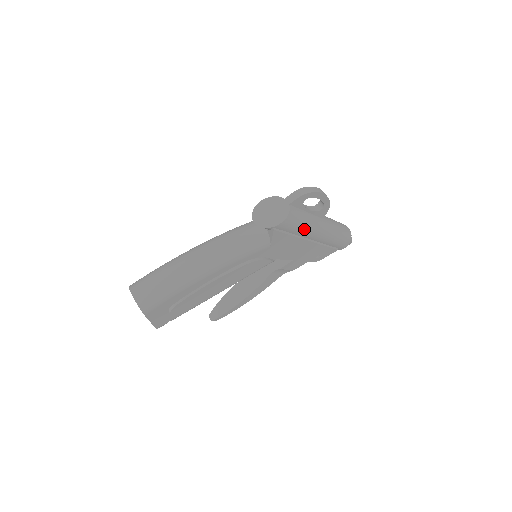
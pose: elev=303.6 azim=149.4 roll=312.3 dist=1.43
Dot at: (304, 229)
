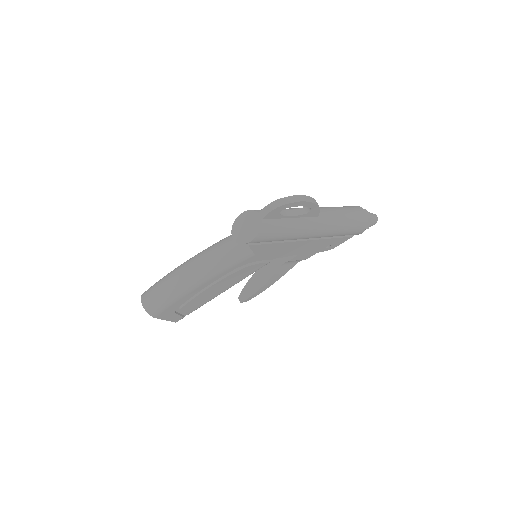
Dot at: (289, 235)
